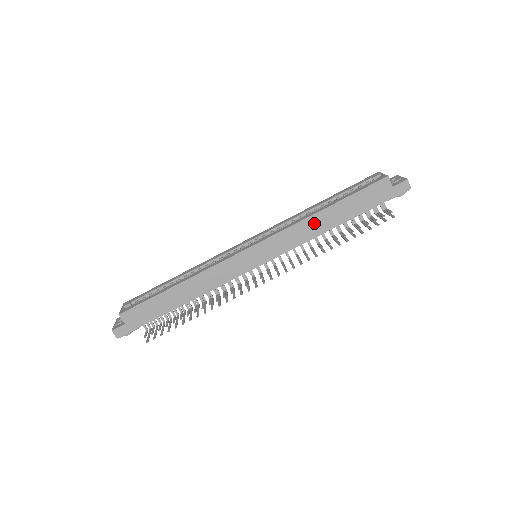
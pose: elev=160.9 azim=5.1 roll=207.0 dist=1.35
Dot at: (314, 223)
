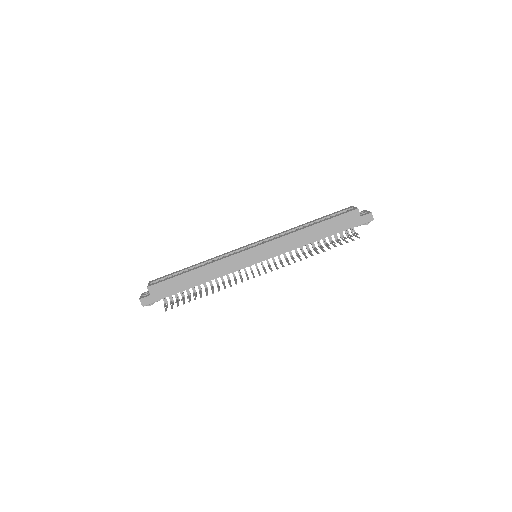
Dot at: (302, 236)
